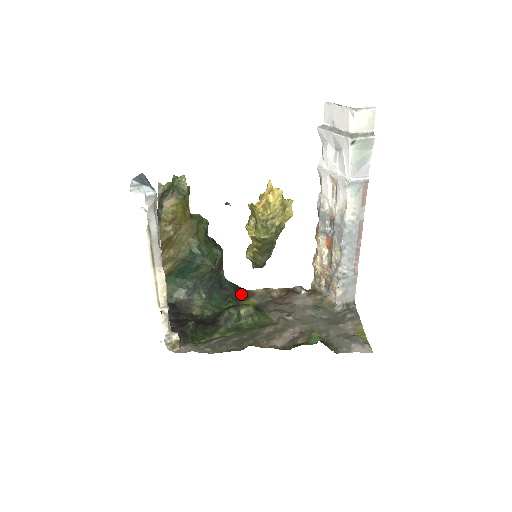
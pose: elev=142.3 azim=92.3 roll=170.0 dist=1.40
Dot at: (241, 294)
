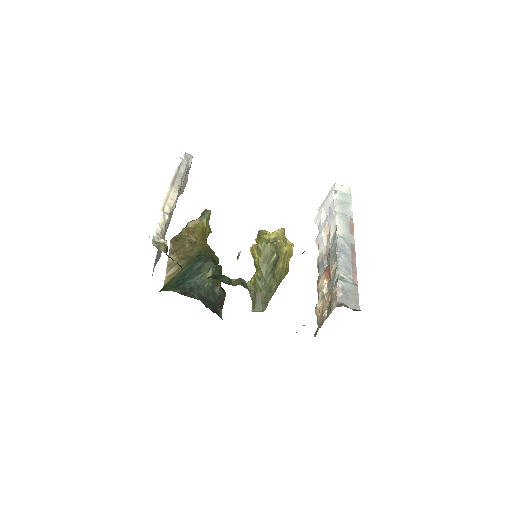
Dot at: occluded
